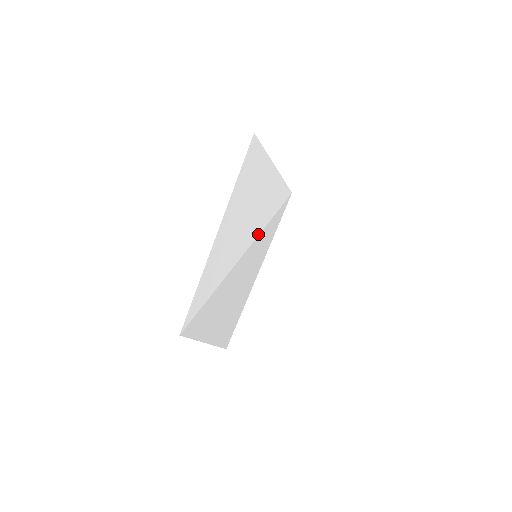
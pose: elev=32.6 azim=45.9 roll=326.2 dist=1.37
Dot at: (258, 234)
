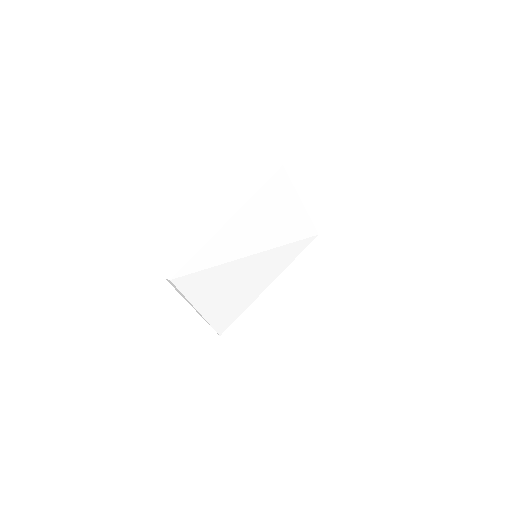
Dot at: (271, 248)
